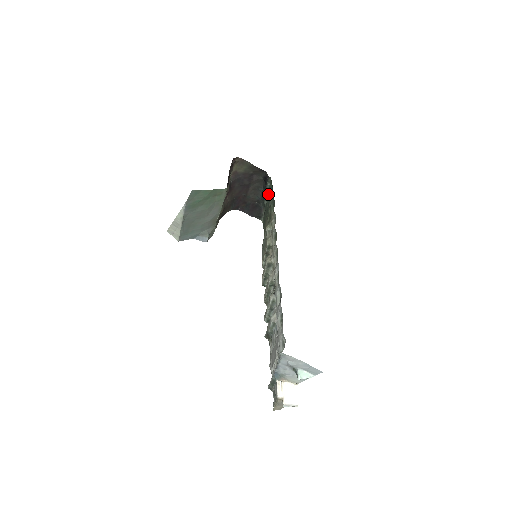
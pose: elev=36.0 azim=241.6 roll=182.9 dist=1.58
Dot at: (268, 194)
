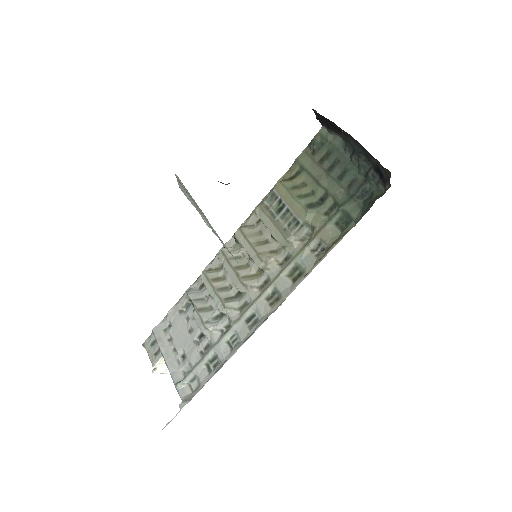
Dot at: (360, 173)
